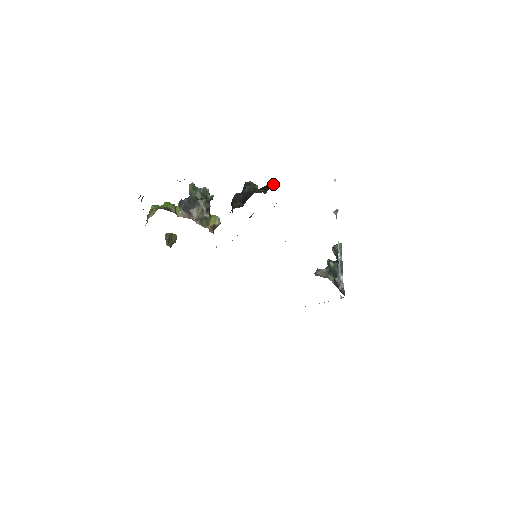
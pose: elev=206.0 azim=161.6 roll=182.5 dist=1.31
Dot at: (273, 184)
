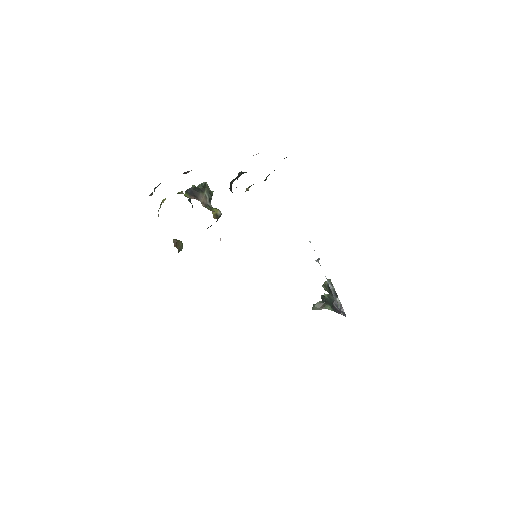
Dot at: occluded
